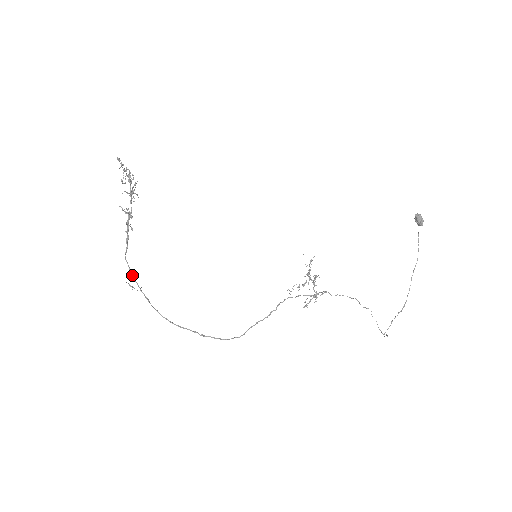
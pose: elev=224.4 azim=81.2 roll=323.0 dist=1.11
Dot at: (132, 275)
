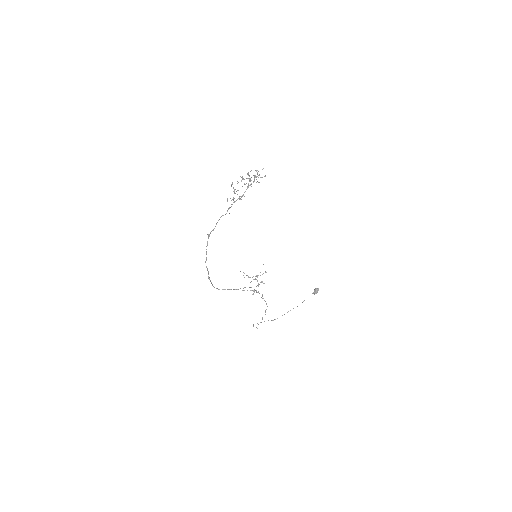
Dot at: occluded
